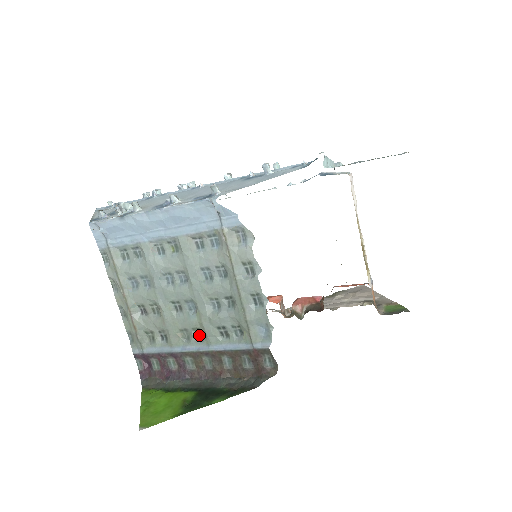
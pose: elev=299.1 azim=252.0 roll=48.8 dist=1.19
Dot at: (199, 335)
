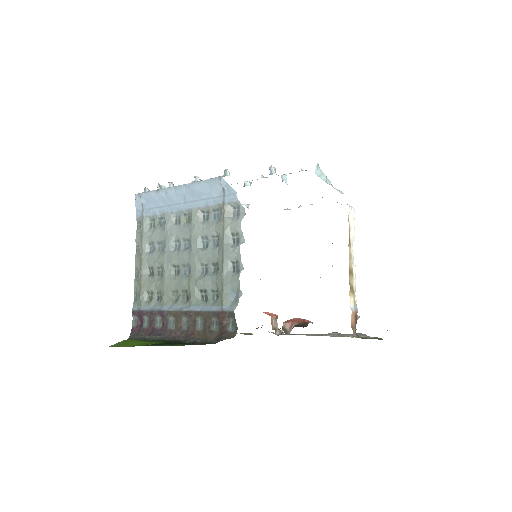
Dot at: (185, 297)
